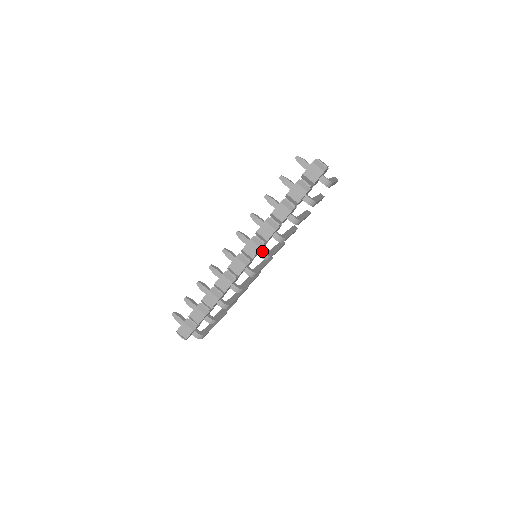
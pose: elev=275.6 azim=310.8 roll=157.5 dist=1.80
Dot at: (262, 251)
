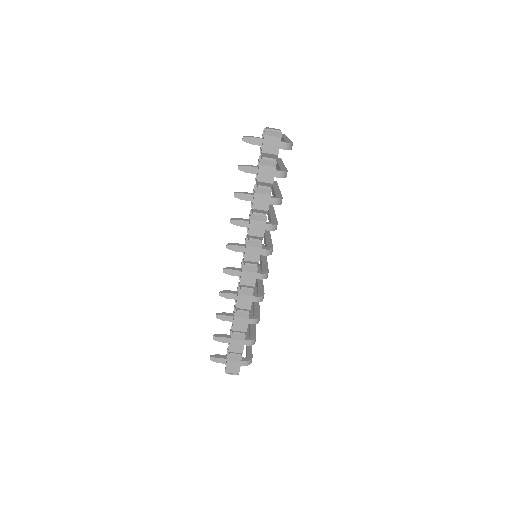
Dot at: (262, 249)
